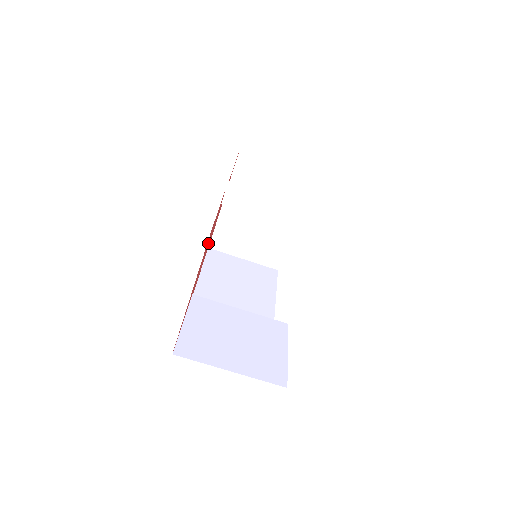
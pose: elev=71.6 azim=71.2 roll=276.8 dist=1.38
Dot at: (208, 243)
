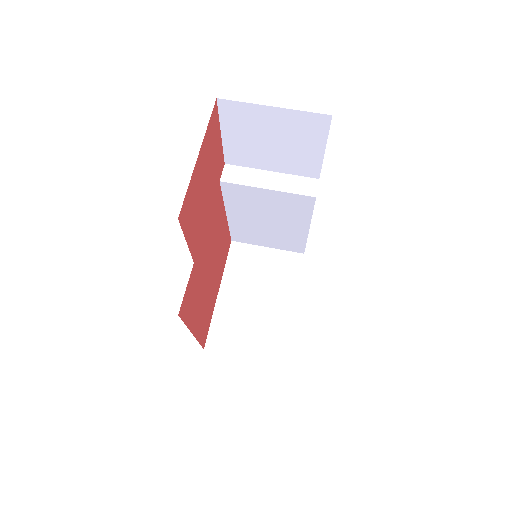
Dot at: (209, 207)
